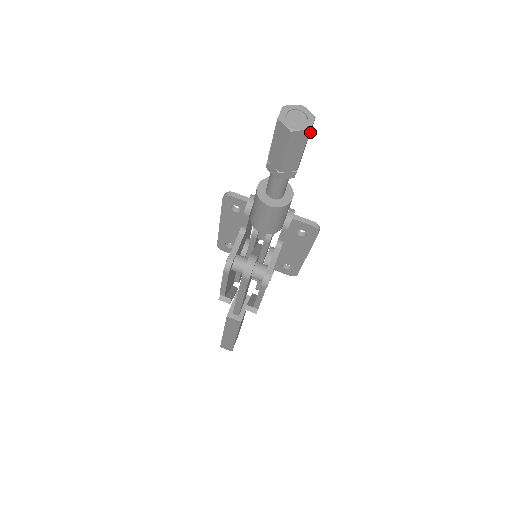
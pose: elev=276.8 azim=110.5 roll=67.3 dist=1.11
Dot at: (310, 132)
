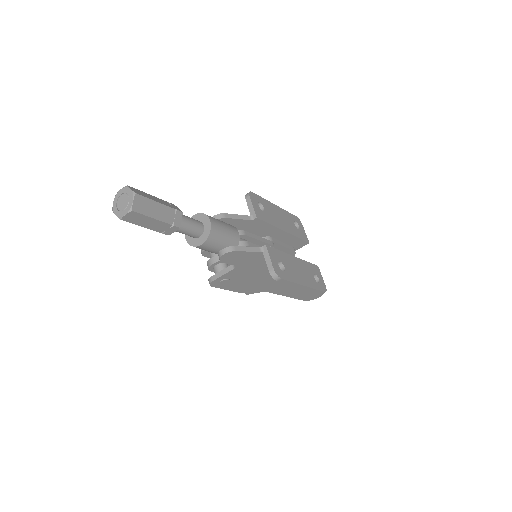
Dot at: (145, 216)
